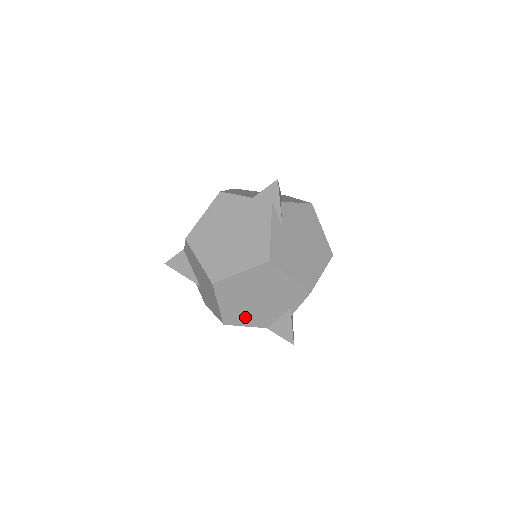
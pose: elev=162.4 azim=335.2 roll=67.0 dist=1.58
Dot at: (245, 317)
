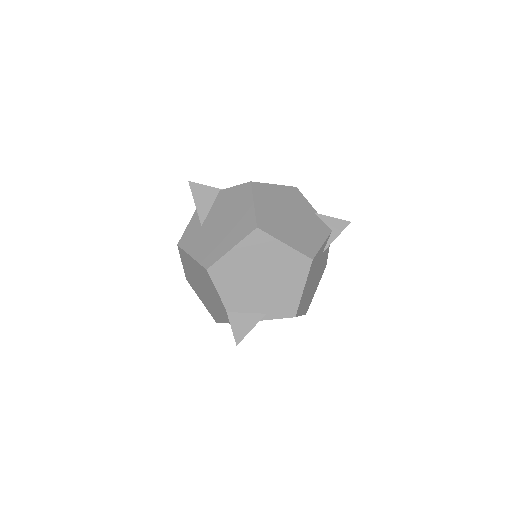
Dot at: (230, 283)
